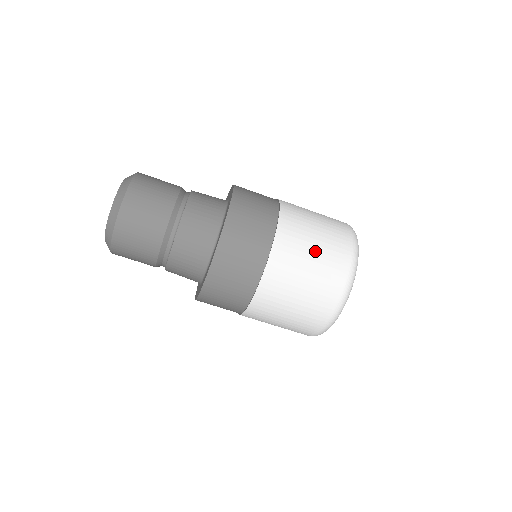
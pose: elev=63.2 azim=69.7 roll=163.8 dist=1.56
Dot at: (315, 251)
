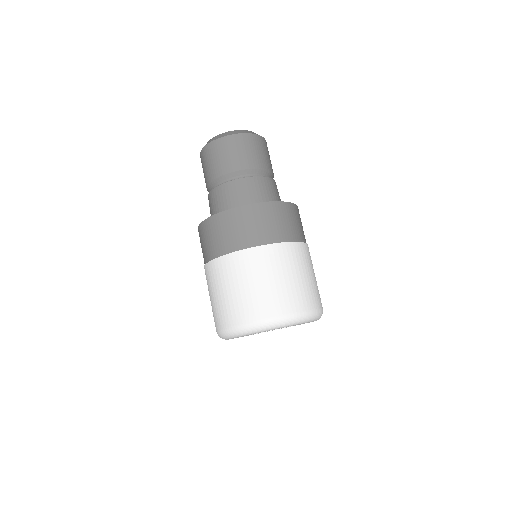
Dot at: (309, 277)
